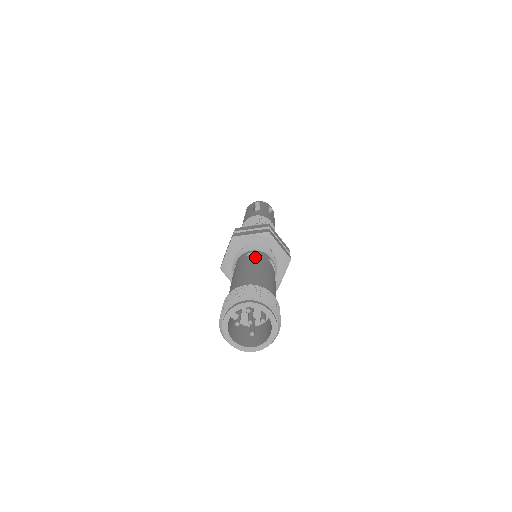
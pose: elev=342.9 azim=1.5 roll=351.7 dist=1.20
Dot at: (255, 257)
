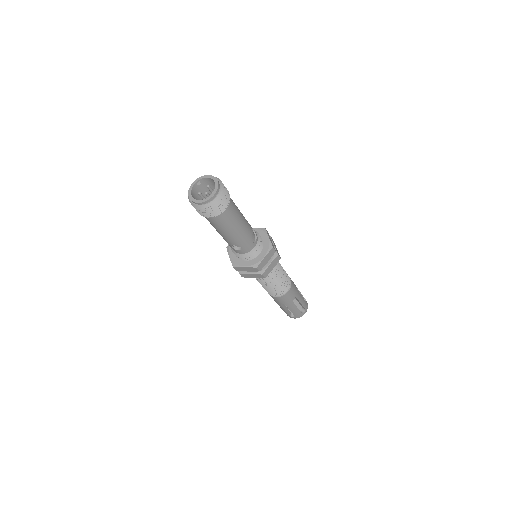
Dot at: occluded
